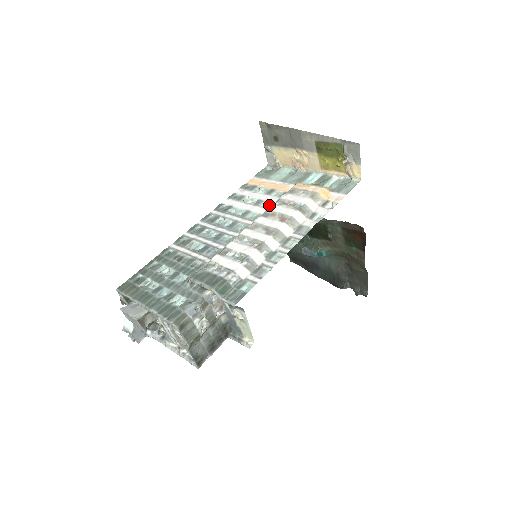
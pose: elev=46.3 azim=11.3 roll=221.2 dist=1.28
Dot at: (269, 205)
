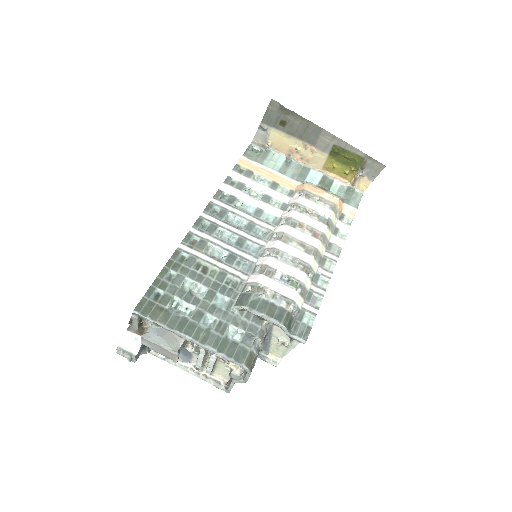
Dot at: (282, 205)
